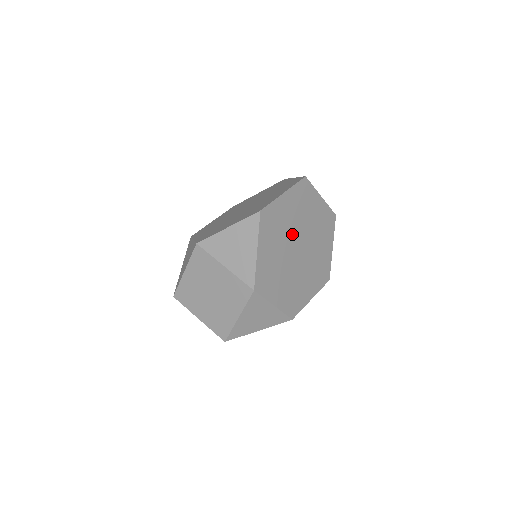
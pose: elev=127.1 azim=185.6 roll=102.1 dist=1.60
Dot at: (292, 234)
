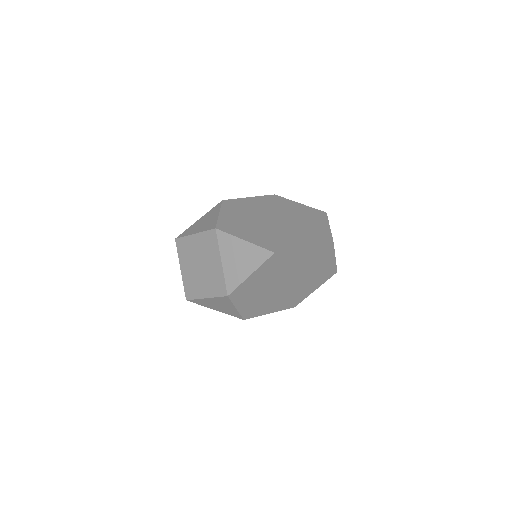
Dot at: (289, 273)
